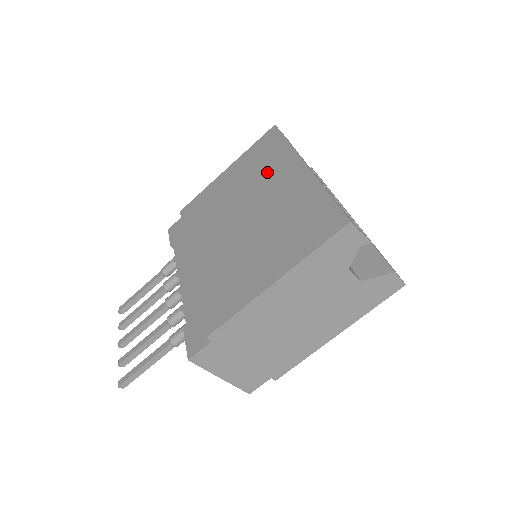
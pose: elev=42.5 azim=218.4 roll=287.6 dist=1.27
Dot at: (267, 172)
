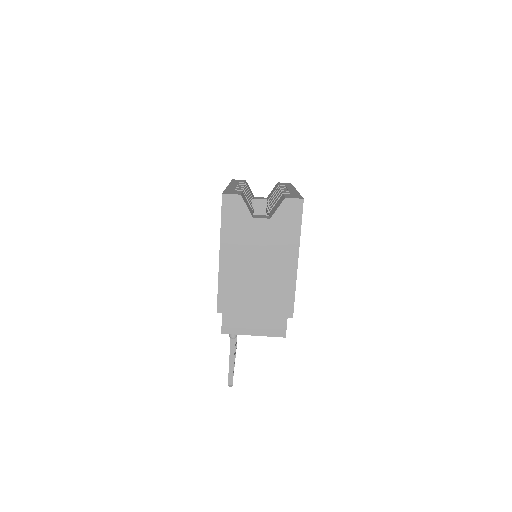
Dot at: occluded
